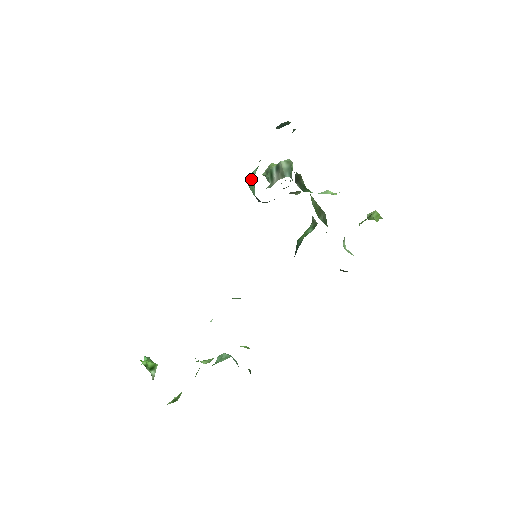
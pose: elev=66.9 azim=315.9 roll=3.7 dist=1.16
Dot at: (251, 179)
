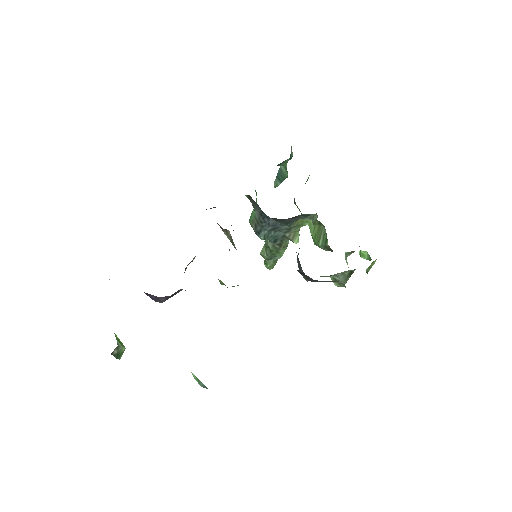
Dot at: (252, 212)
